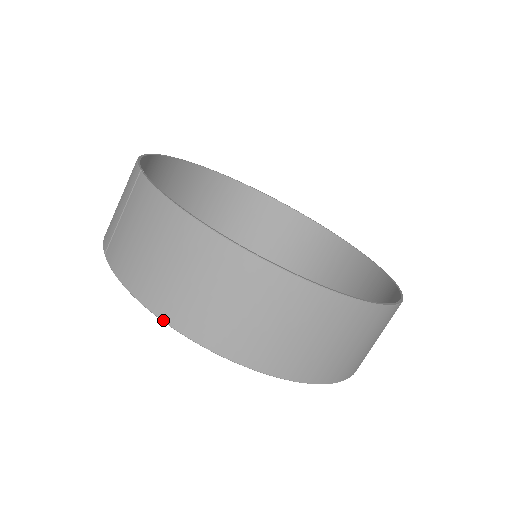
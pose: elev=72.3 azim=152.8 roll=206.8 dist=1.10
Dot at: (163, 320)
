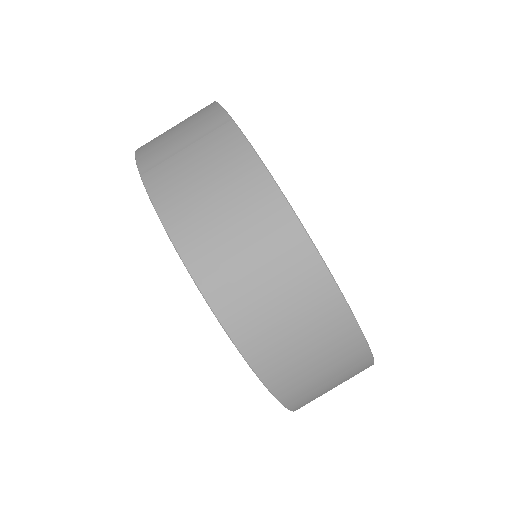
Dot at: (193, 276)
